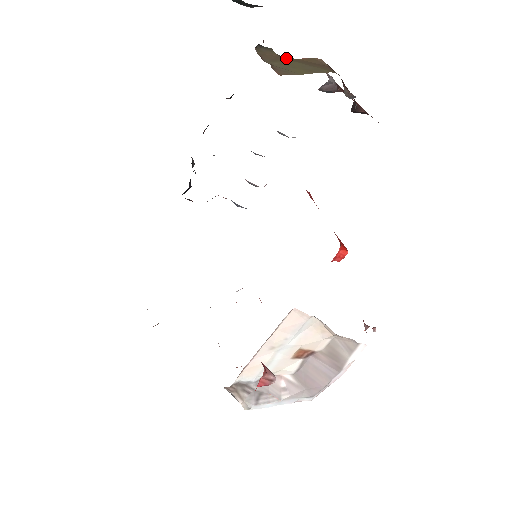
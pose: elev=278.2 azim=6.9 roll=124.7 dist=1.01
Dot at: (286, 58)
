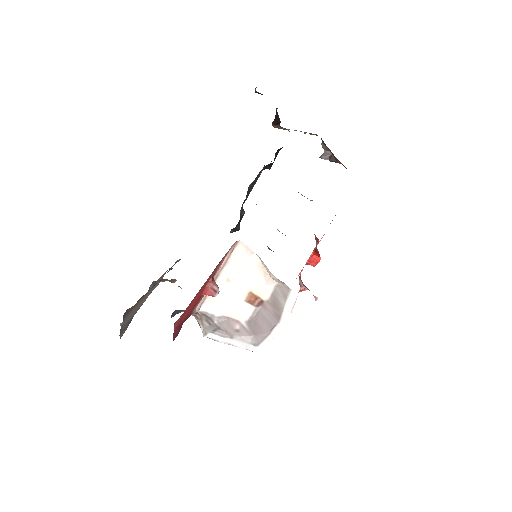
Dot at: occluded
